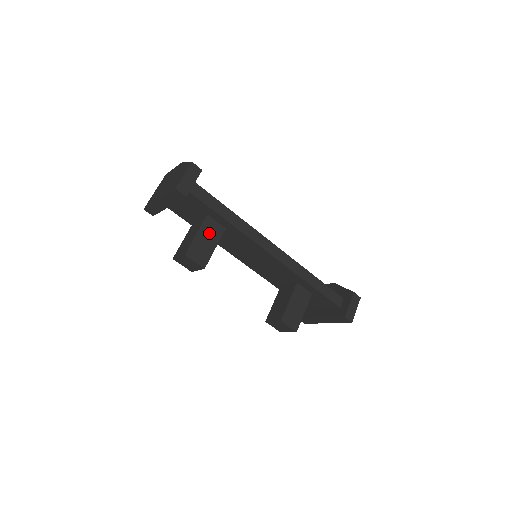
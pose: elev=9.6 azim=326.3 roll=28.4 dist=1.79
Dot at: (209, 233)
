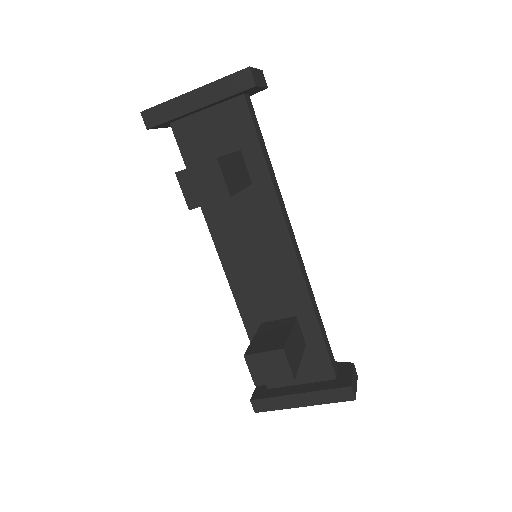
Dot at: (239, 168)
